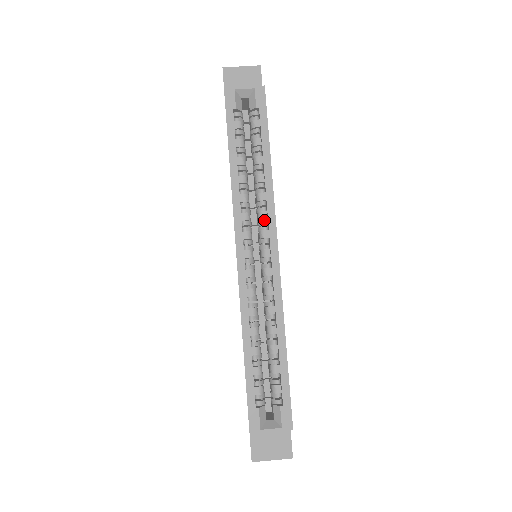
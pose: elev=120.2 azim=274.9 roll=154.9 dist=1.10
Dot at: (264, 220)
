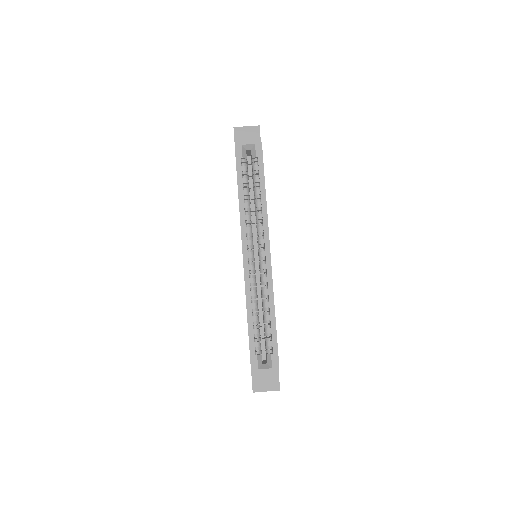
Dot at: (261, 232)
